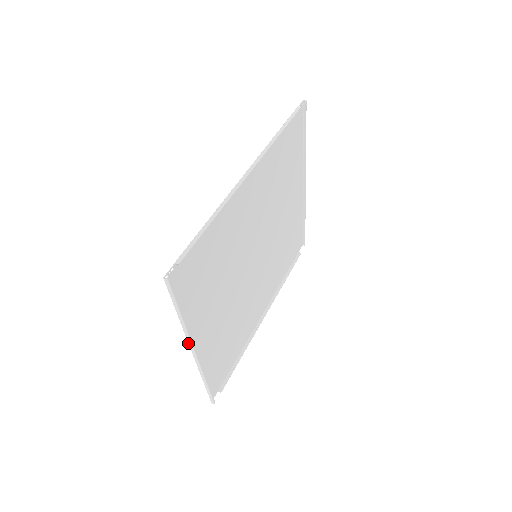
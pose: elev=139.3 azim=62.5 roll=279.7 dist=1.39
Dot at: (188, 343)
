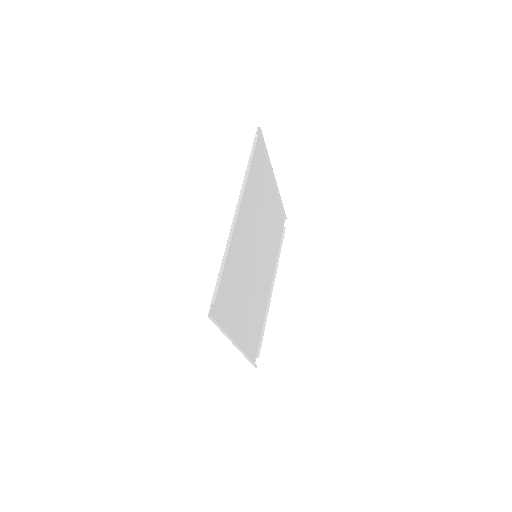
Dot at: occluded
